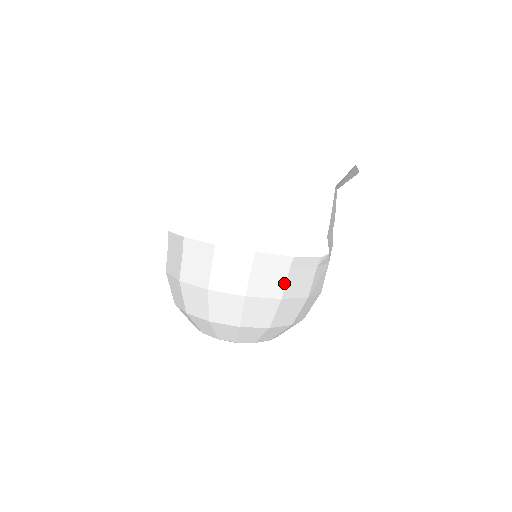
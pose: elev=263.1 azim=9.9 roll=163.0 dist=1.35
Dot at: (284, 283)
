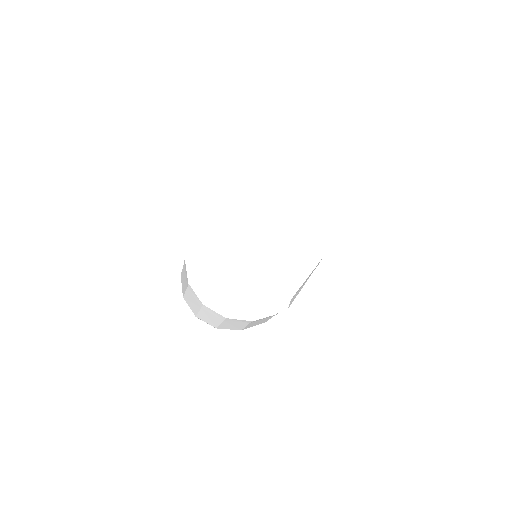
Dot at: (244, 327)
